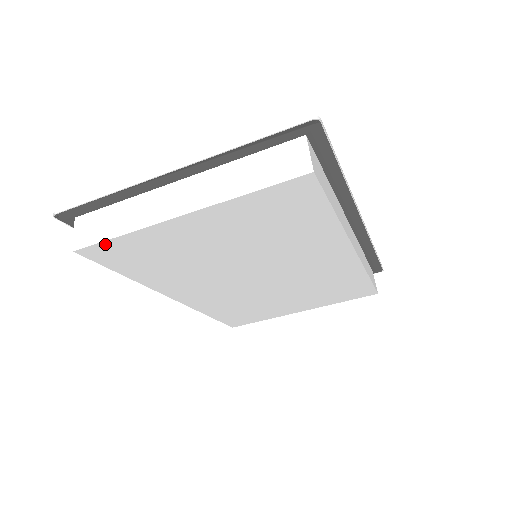
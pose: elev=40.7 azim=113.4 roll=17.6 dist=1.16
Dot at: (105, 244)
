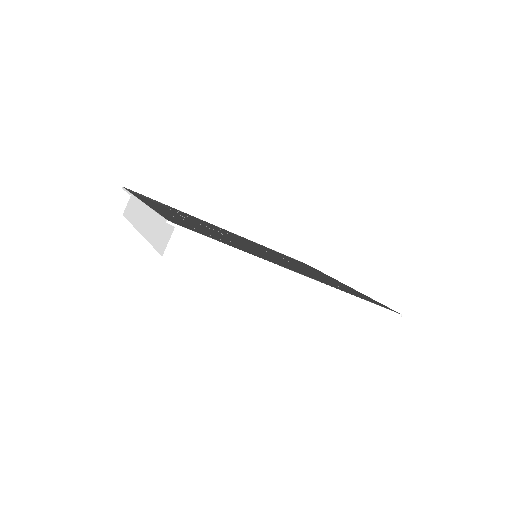
Dot at: occluded
